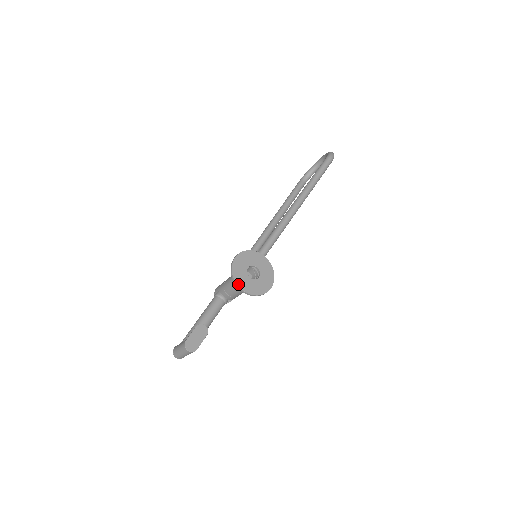
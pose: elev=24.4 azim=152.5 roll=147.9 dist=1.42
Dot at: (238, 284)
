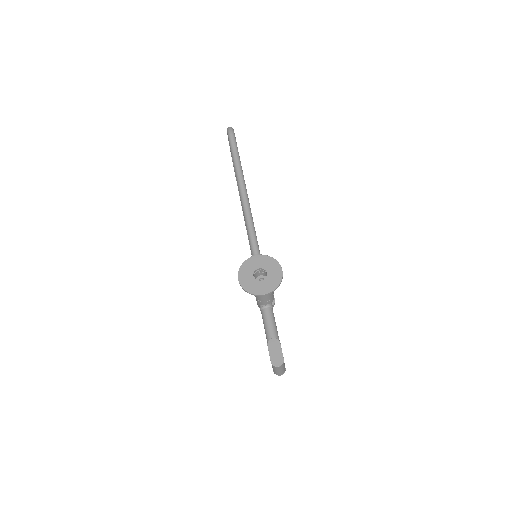
Dot at: (258, 294)
